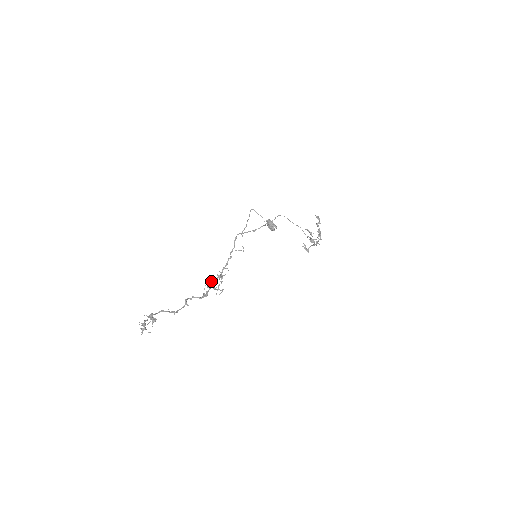
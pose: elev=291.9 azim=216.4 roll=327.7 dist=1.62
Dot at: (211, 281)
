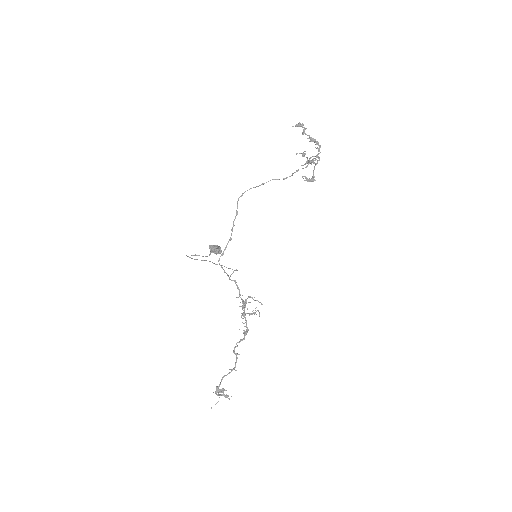
Dot at: (242, 313)
